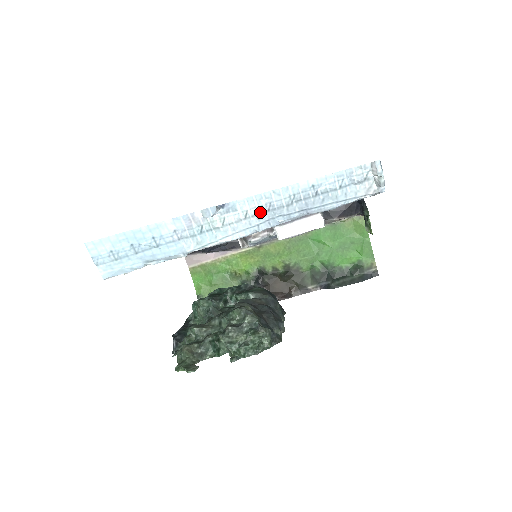
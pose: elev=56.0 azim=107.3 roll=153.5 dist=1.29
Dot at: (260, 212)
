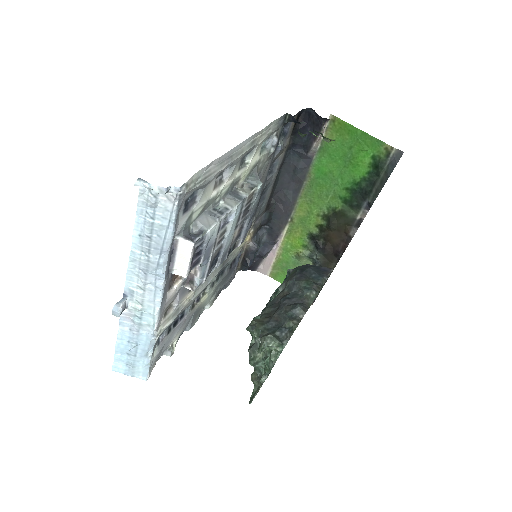
Dot at: (144, 280)
